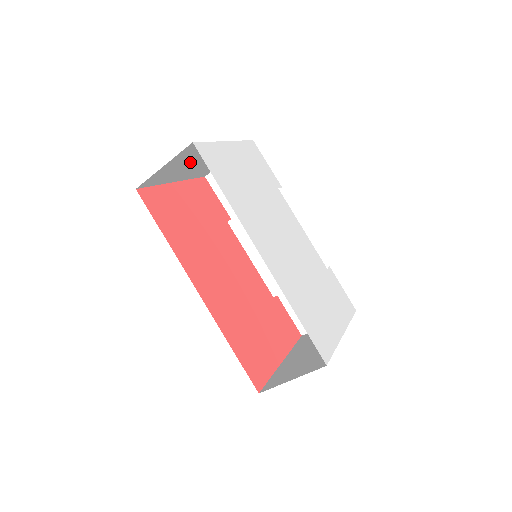
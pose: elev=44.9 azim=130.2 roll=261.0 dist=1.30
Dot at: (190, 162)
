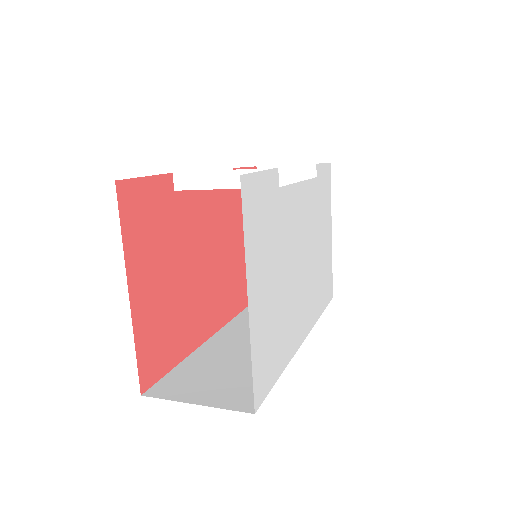
Dot at: occluded
